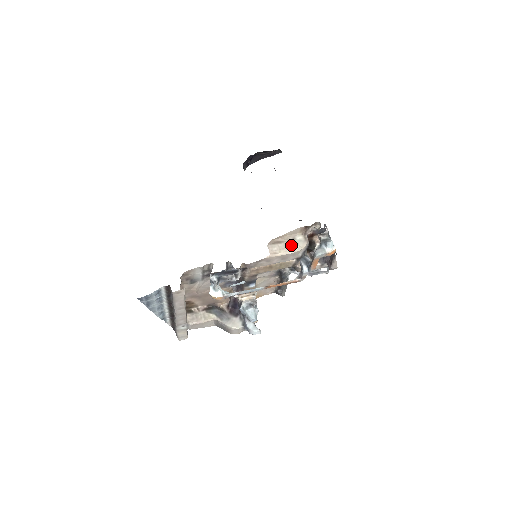
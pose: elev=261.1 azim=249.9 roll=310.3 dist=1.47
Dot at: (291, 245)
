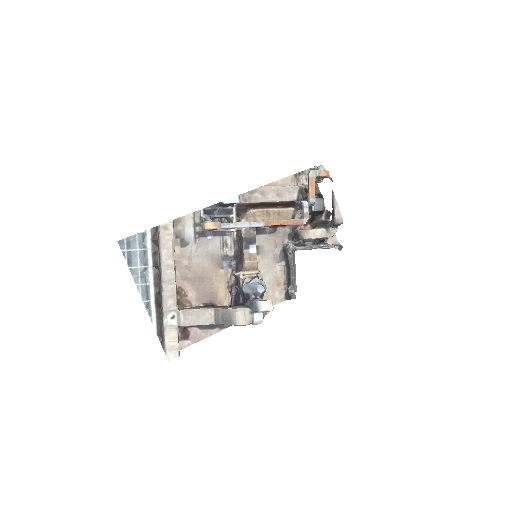
Dot at: occluded
